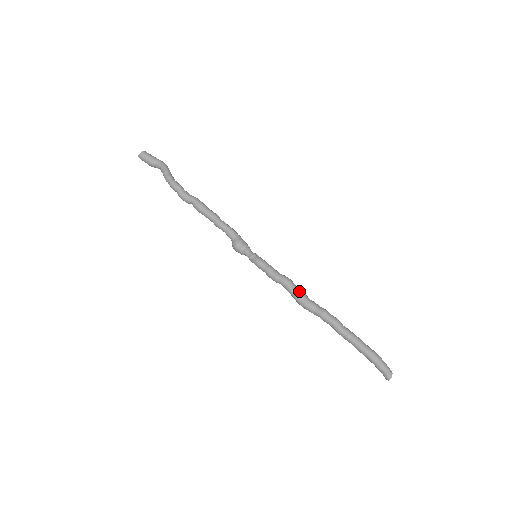
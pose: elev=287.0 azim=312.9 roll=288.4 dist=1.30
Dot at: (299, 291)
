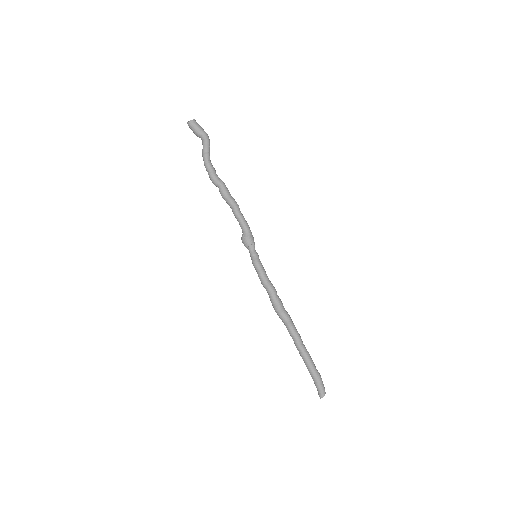
Dot at: (277, 303)
